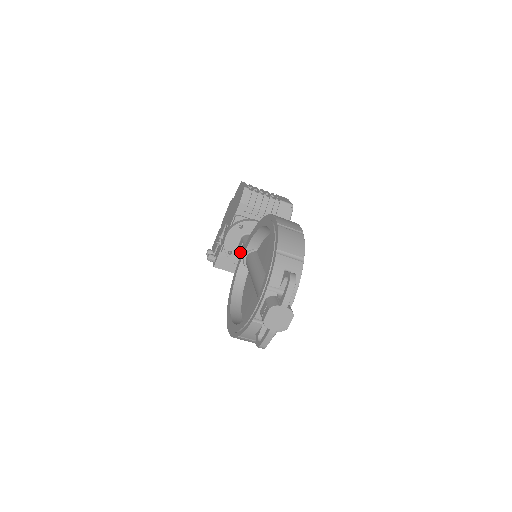
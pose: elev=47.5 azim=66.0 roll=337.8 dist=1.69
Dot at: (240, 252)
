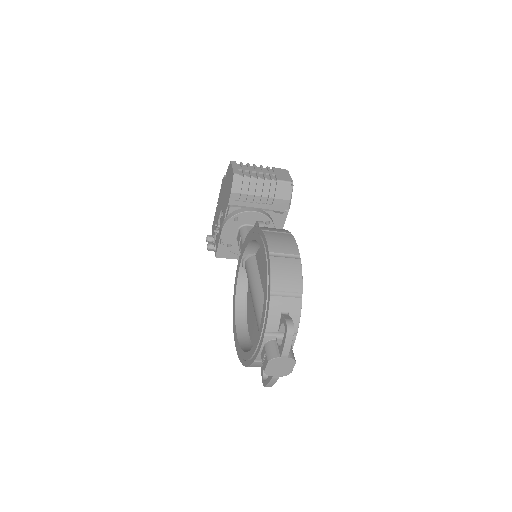
Dot at: (239, 249)
